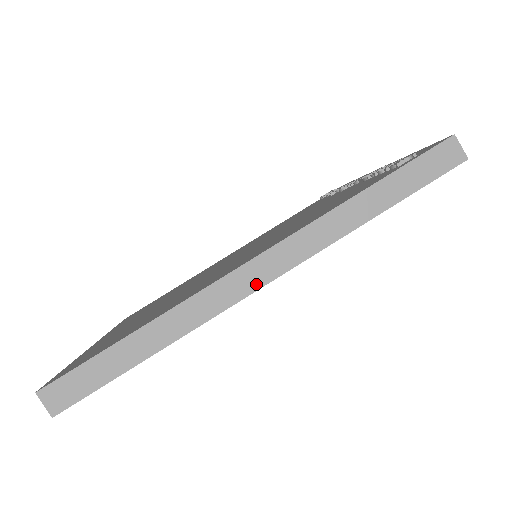
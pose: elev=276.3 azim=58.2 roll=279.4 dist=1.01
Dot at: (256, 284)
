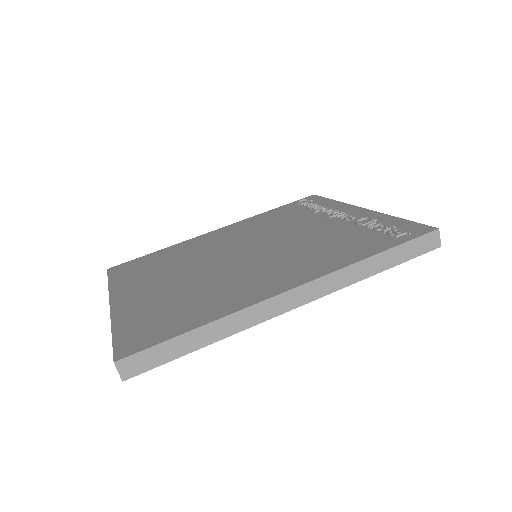
Dot at: (290, 307)
